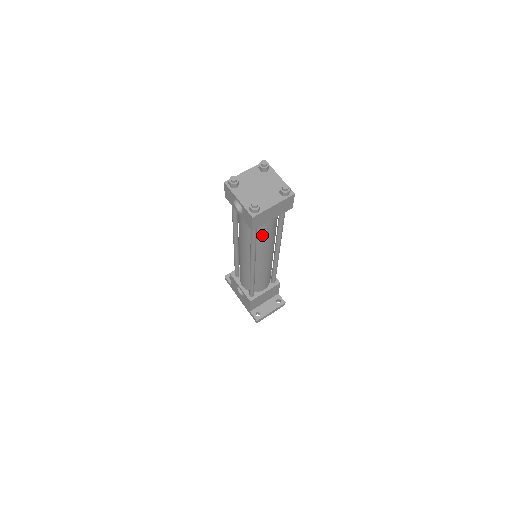
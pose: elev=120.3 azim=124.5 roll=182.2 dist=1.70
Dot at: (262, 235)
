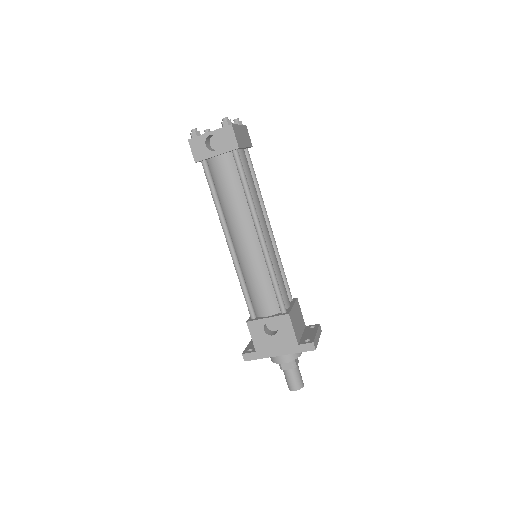
Dot at: (248, 179)
